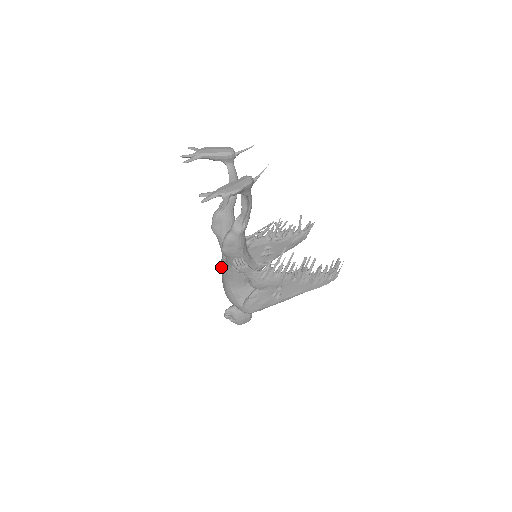
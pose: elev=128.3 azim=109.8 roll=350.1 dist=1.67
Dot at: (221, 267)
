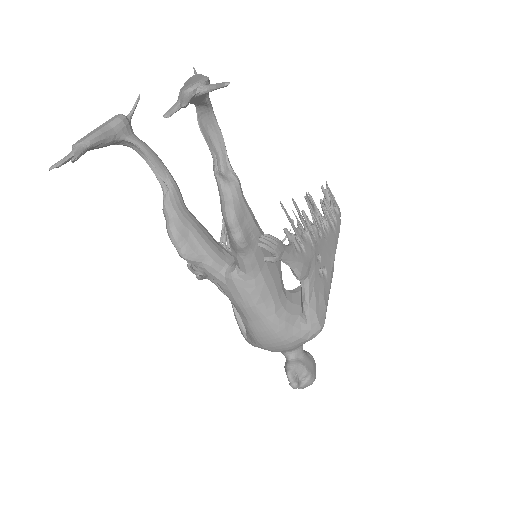
Dot at: (239, 302)
